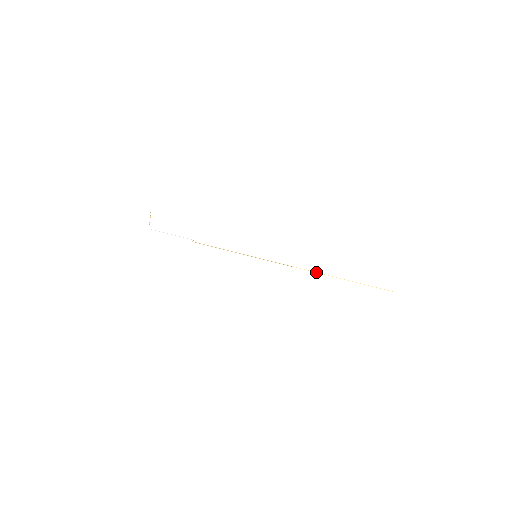
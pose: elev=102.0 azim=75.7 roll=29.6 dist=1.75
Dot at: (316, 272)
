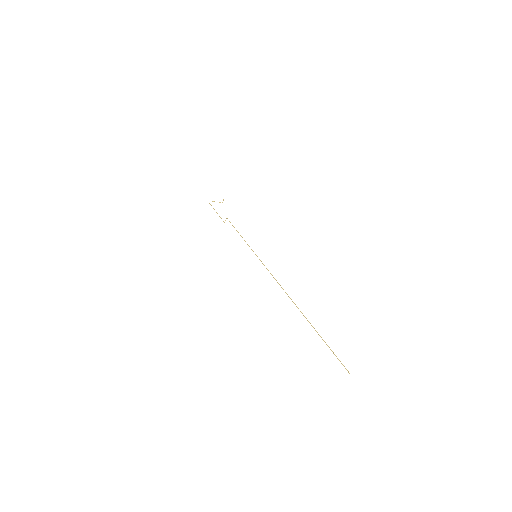
Dot at: (291, 299)
